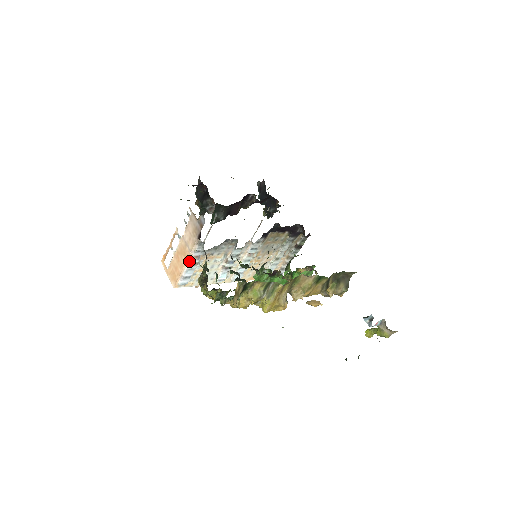
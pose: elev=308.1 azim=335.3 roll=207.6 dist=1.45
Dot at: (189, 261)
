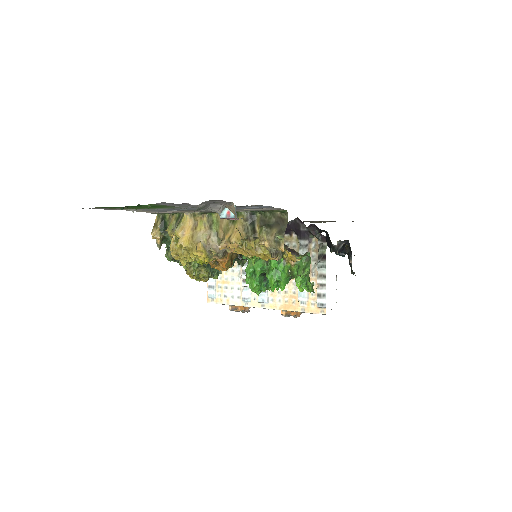
Dot at: occluded
